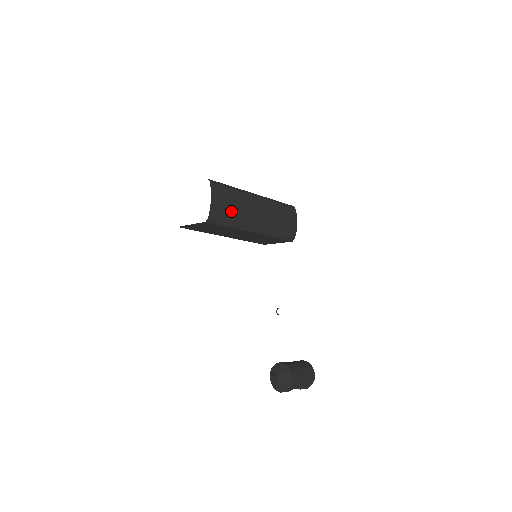
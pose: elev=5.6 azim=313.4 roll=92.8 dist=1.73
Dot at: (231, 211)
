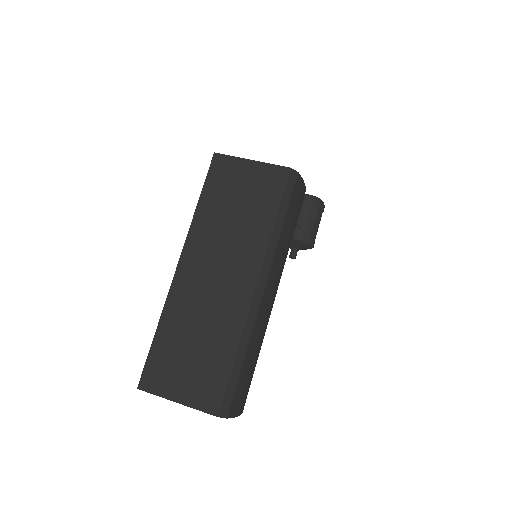
Dot at: (255, 364)
